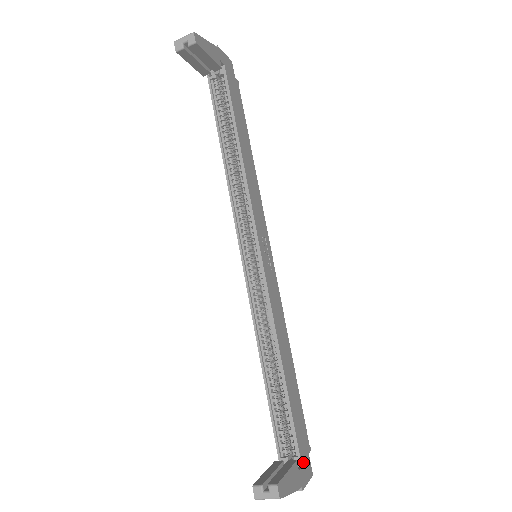
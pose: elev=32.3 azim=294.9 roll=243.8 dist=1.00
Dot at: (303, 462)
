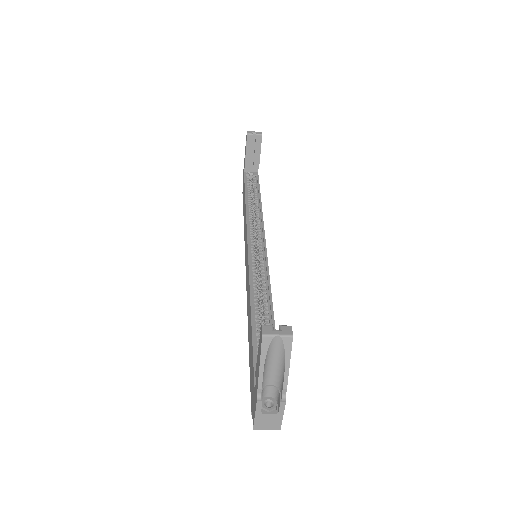
Dot at: occluded
